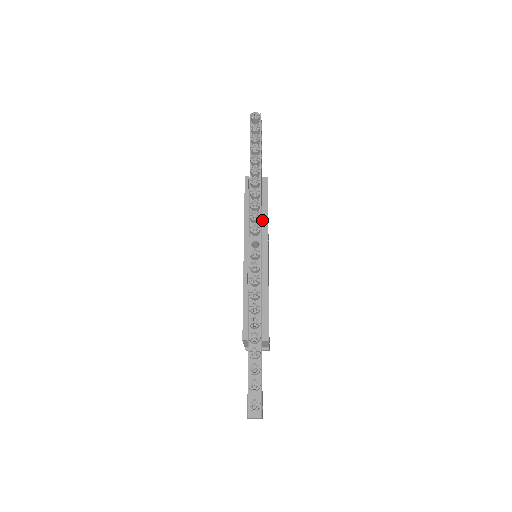
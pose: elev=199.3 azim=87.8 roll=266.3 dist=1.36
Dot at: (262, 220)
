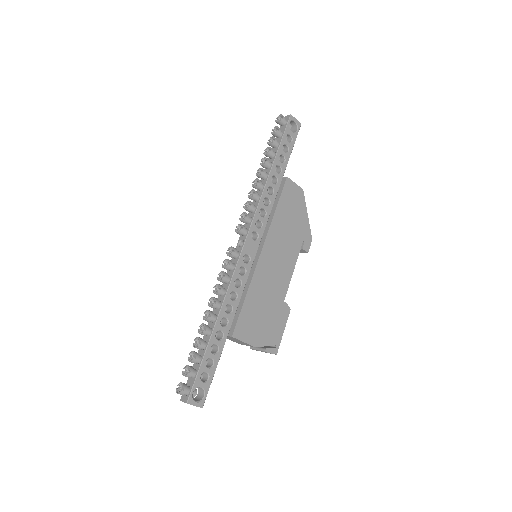
Dot at: (268, 220)
